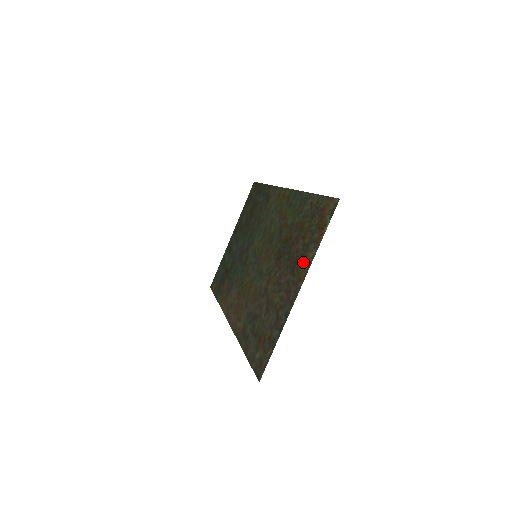
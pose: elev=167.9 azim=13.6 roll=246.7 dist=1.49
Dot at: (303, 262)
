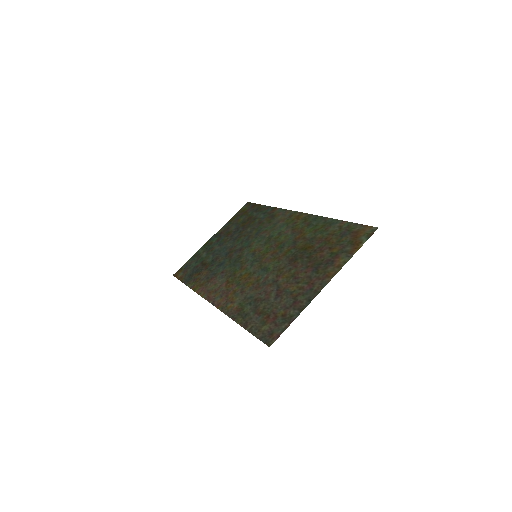
Dot at: (332, 265)
